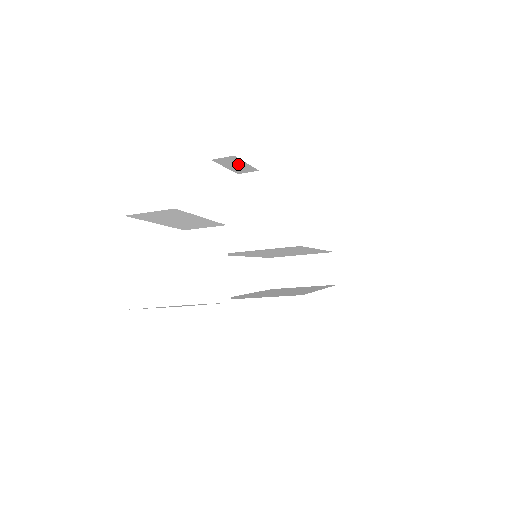
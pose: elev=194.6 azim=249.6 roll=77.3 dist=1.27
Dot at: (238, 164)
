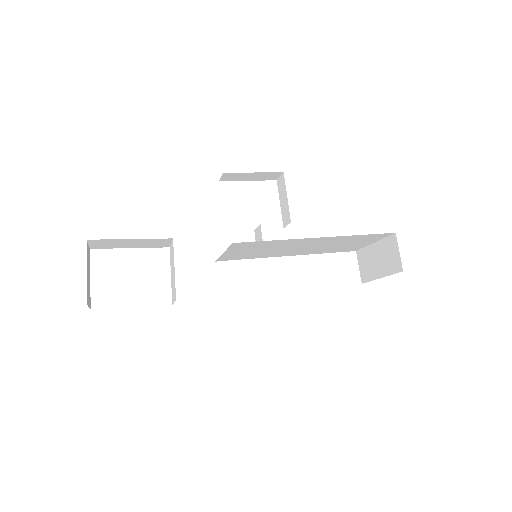
Dot at: (249, 175)
